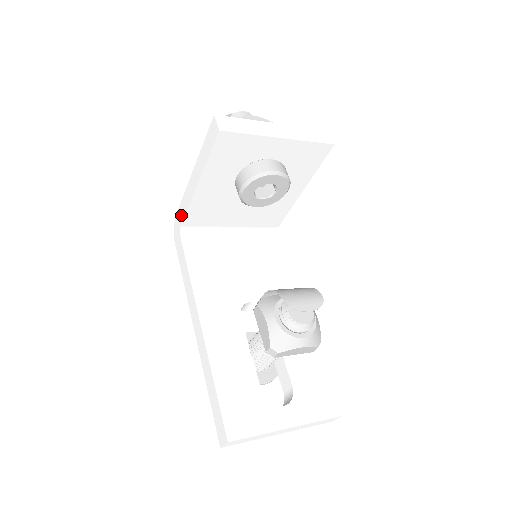
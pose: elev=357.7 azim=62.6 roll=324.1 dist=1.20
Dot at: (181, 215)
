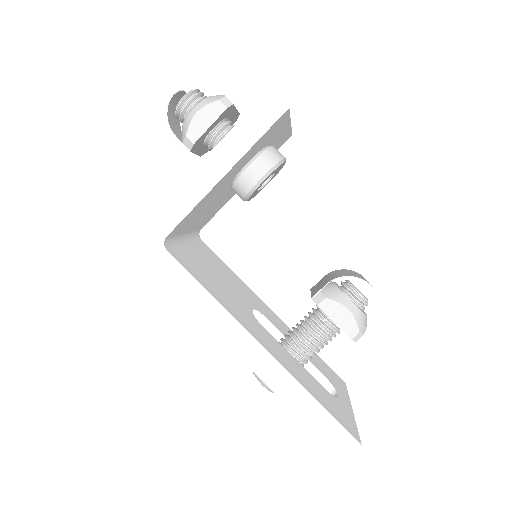
Dot at: (167, 221)
